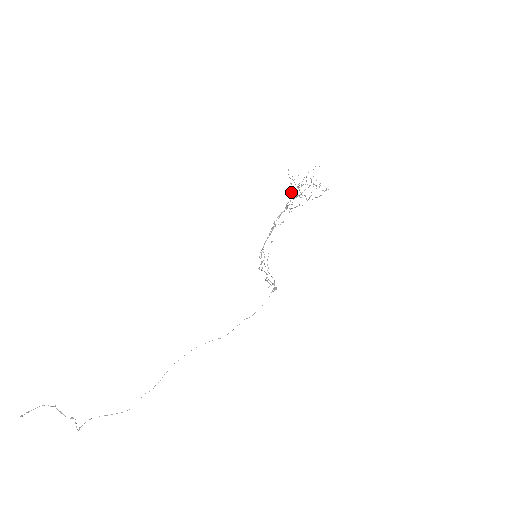
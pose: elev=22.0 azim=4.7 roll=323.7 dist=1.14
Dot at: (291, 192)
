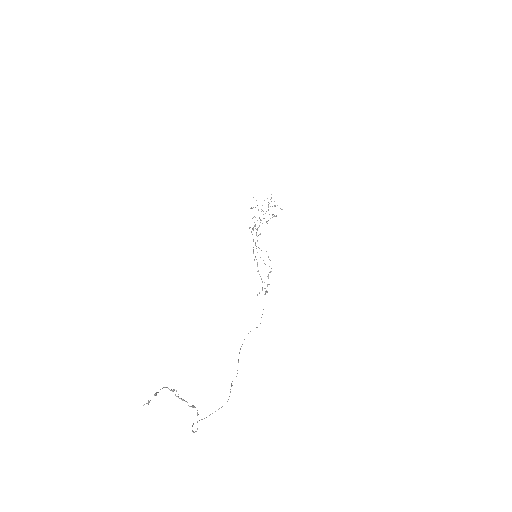
Dot at: (253, 217)
